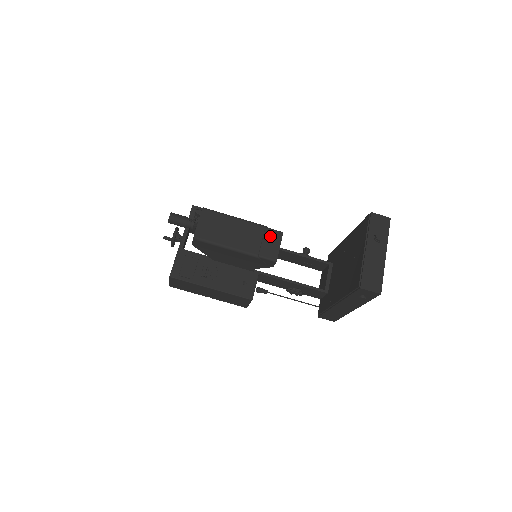
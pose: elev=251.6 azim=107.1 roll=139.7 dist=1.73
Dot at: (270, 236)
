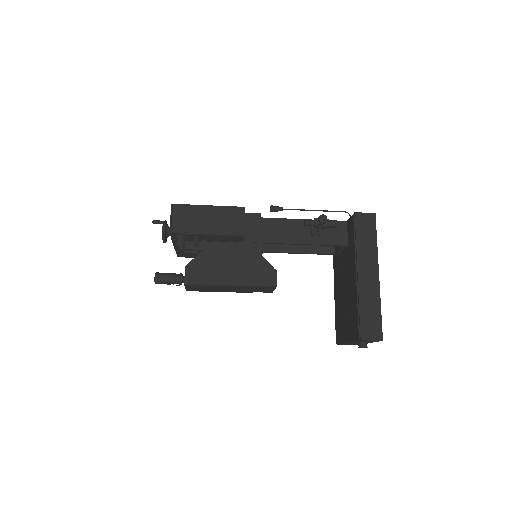
Dot at: (262, 288)
